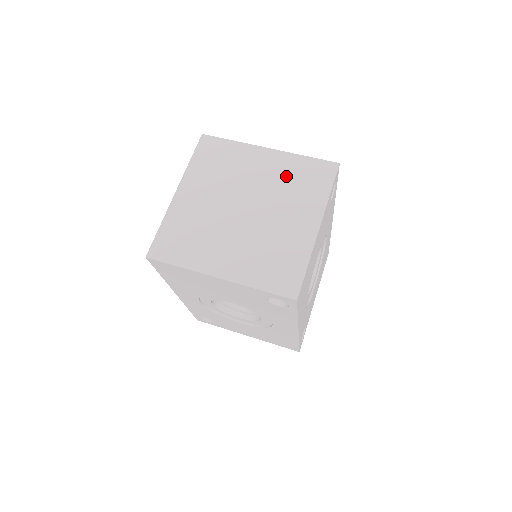
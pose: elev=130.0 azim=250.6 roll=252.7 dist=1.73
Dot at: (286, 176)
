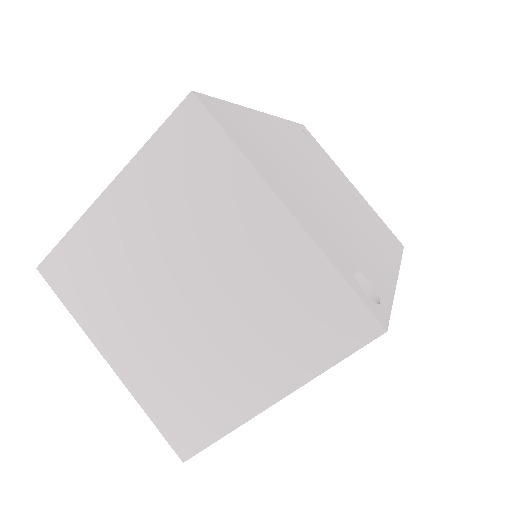
Dot at: (280, 287)
